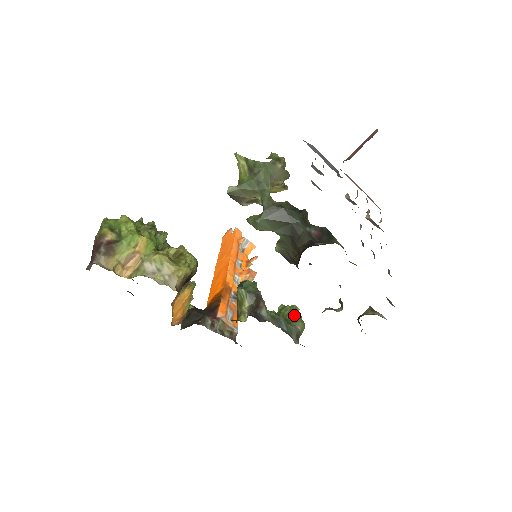
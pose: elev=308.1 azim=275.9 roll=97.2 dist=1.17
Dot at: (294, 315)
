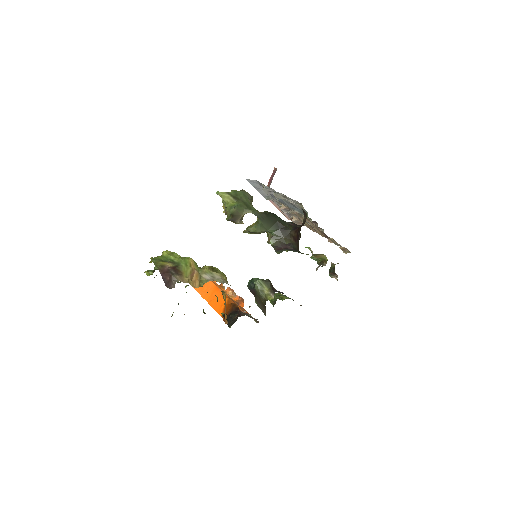
Dot at: (283, 297)
